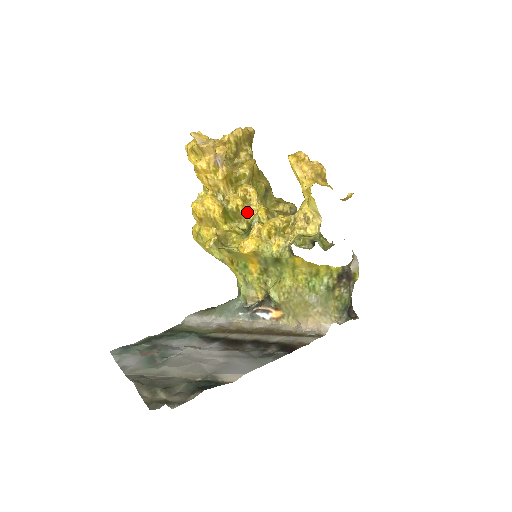
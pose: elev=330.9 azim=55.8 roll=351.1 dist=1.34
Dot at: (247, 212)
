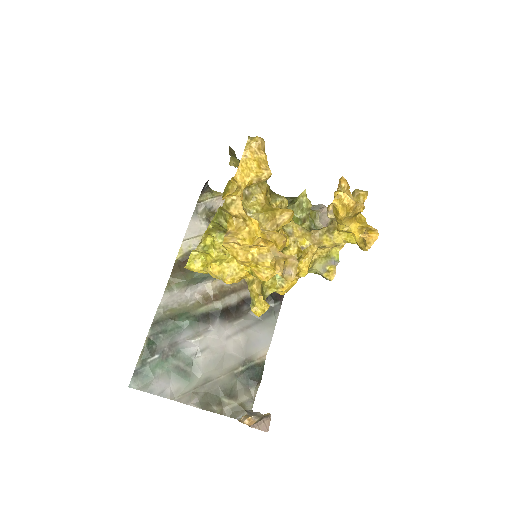
Dot at: occluded
